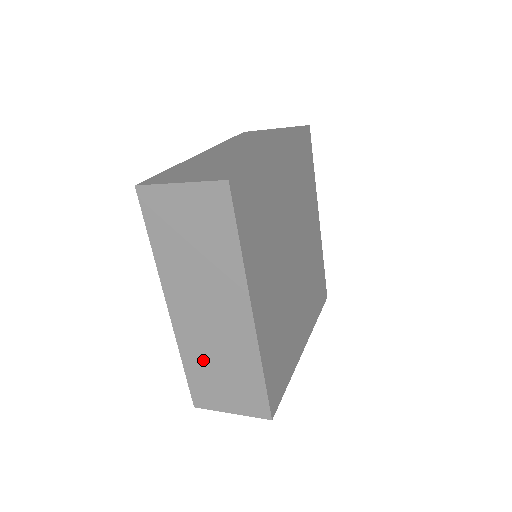
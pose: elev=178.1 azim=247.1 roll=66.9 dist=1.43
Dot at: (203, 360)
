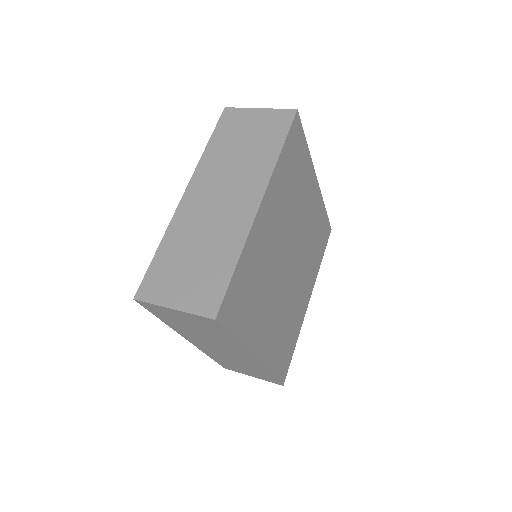
Dot at: (224, 360)
